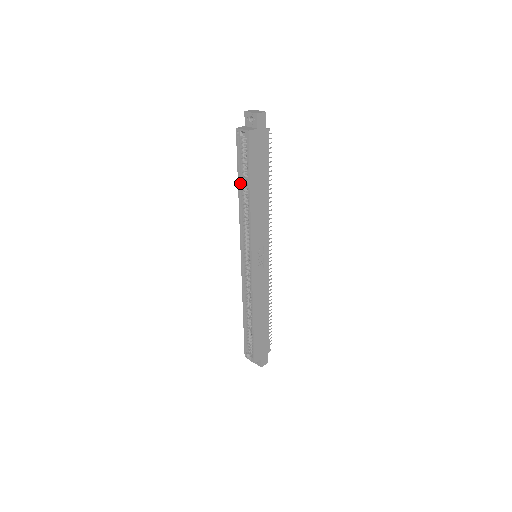
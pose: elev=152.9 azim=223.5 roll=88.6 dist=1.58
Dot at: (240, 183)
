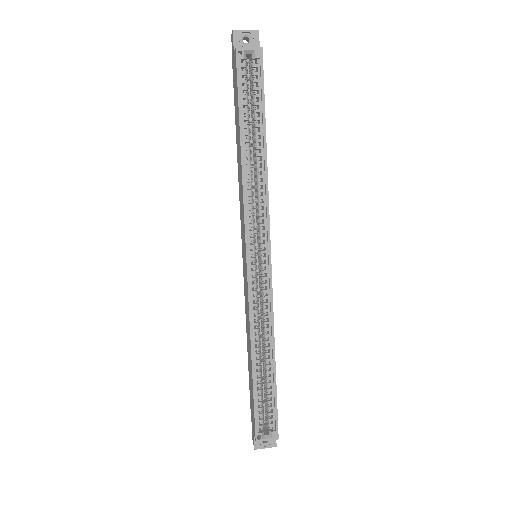
Dot at: (242, 134)
